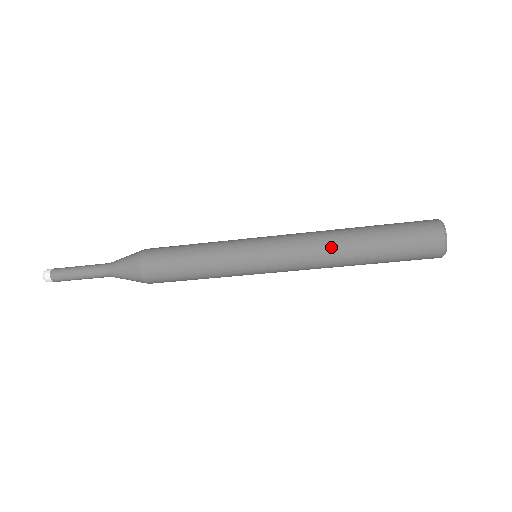
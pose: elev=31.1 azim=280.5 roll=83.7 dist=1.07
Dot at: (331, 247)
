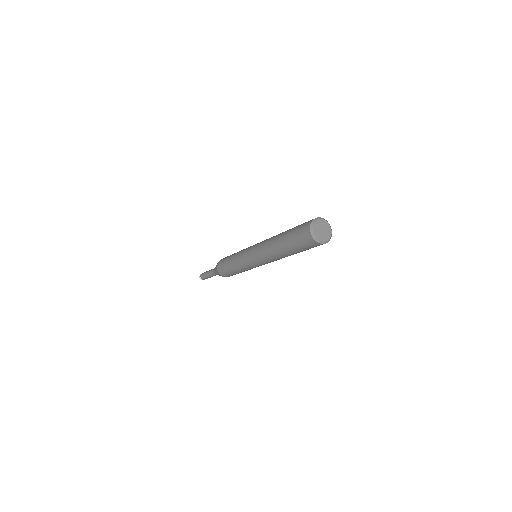
Dot at: (270, 245)
